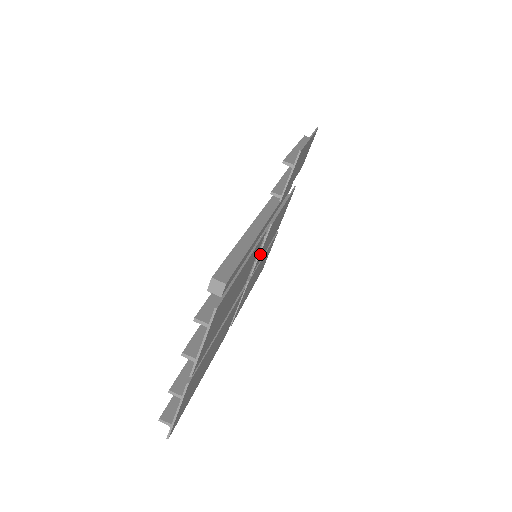
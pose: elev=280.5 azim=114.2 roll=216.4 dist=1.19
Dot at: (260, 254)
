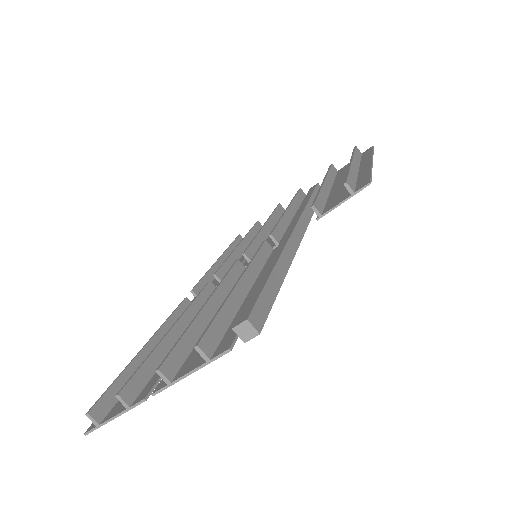
Dot at: occluded
